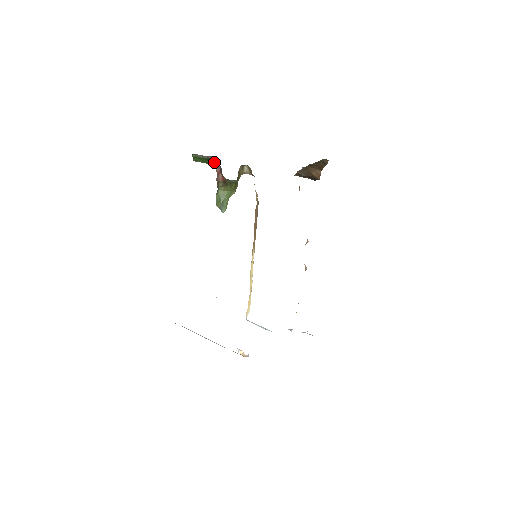
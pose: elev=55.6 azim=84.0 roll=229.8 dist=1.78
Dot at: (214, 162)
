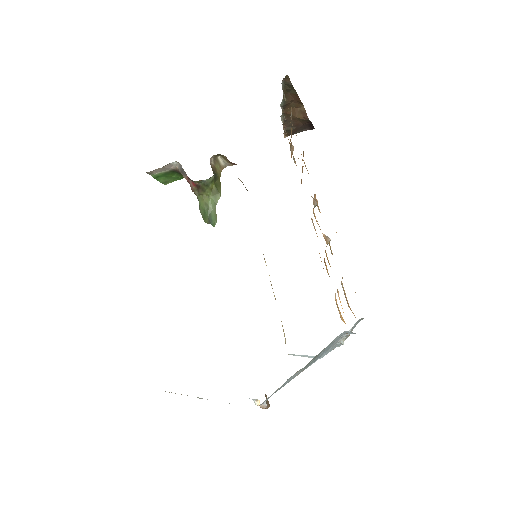
Dot at: (179, 171)
